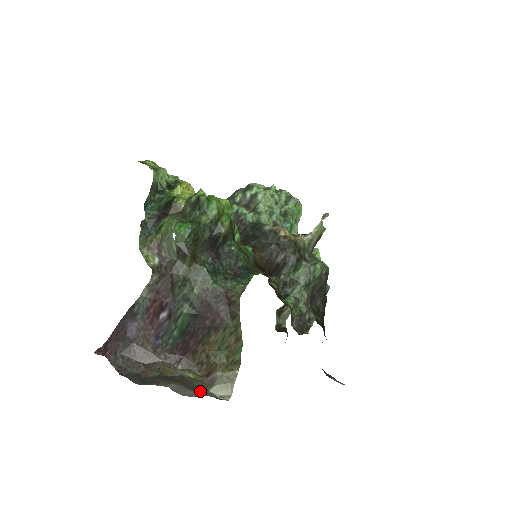
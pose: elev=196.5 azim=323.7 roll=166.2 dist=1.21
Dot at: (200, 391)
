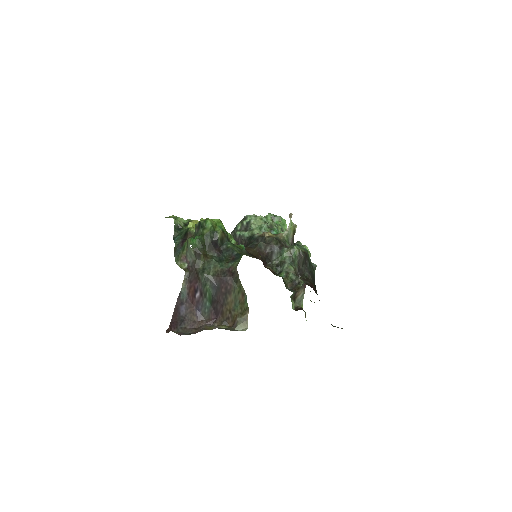
Dot at: occluded
